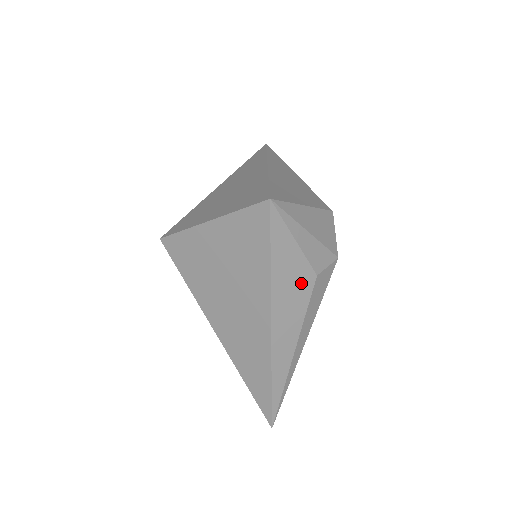
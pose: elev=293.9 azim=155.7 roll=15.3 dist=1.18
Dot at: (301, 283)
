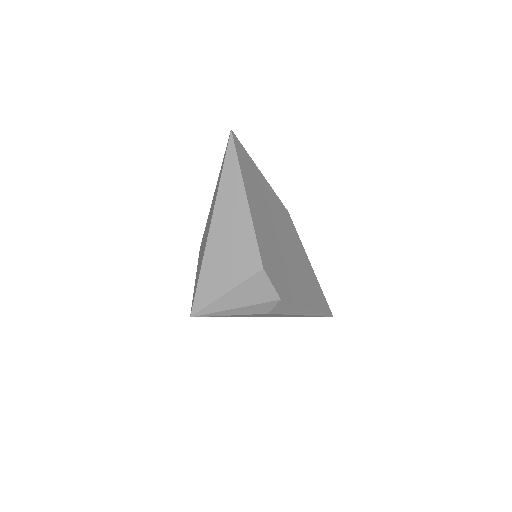
Dot at: occluded
